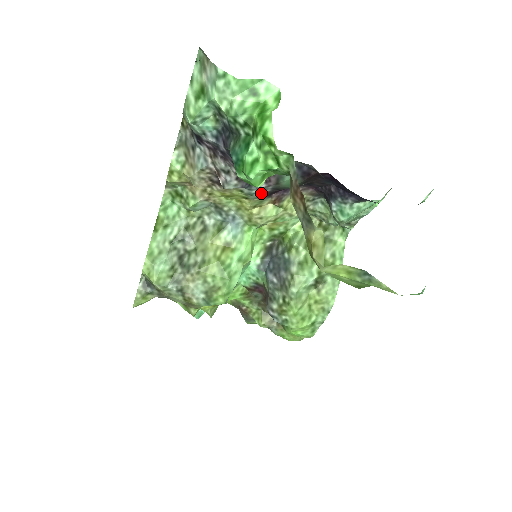
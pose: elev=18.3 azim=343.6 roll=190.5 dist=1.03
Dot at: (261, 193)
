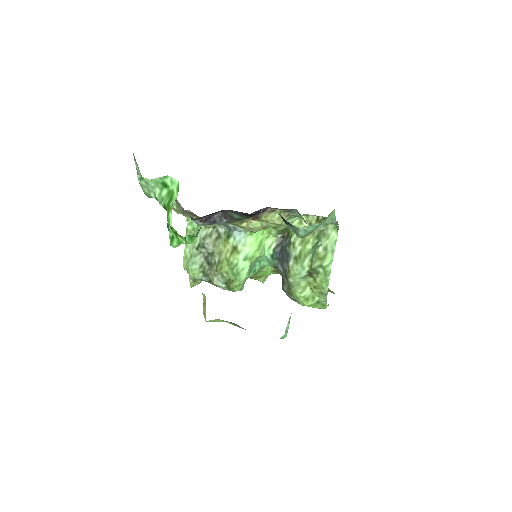
Dot at: (230, 222)
